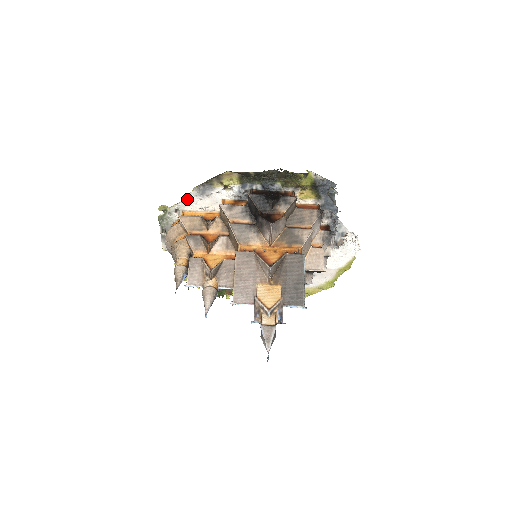
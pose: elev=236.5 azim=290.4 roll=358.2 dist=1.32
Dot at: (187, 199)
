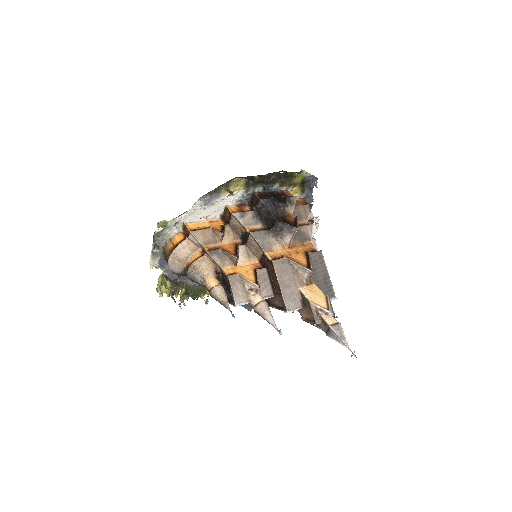
Dot at: (191, 211)
